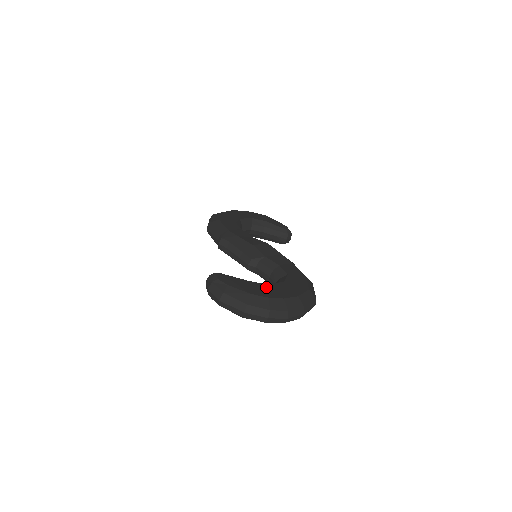
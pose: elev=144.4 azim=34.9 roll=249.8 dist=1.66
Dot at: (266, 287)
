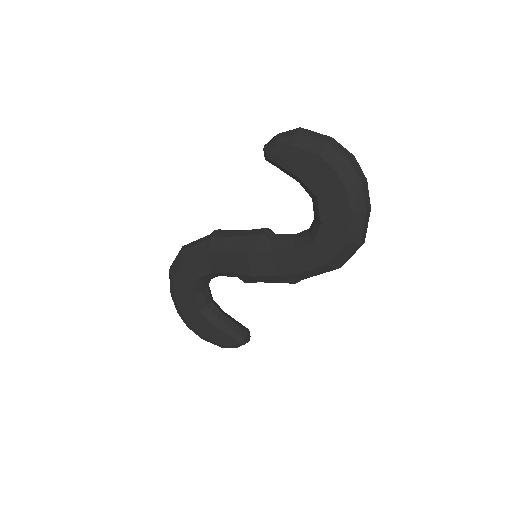
Dot at: occluded
